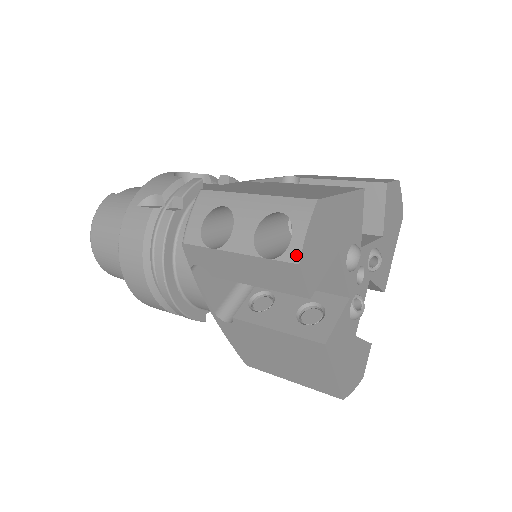
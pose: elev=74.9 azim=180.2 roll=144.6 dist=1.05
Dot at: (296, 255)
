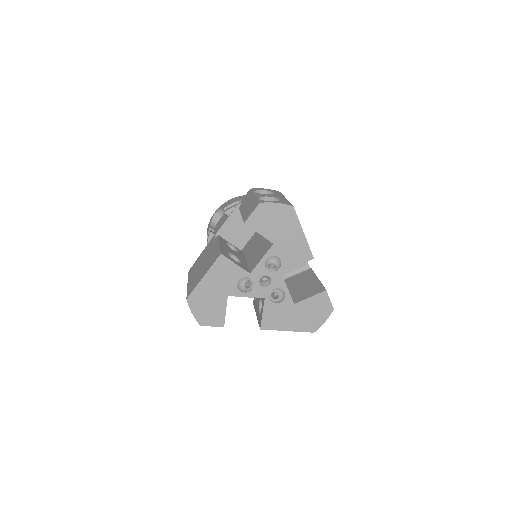
Dot at: (198, 322)
